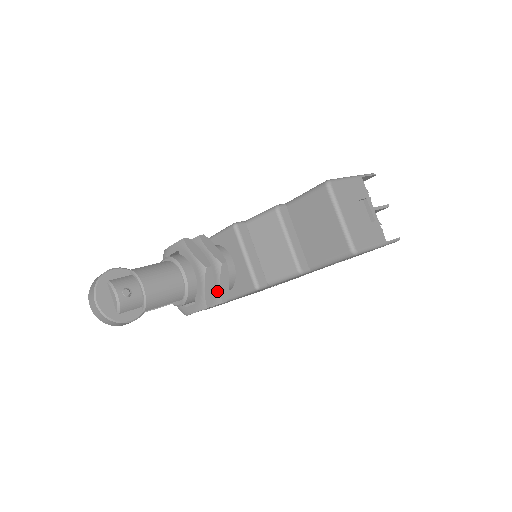
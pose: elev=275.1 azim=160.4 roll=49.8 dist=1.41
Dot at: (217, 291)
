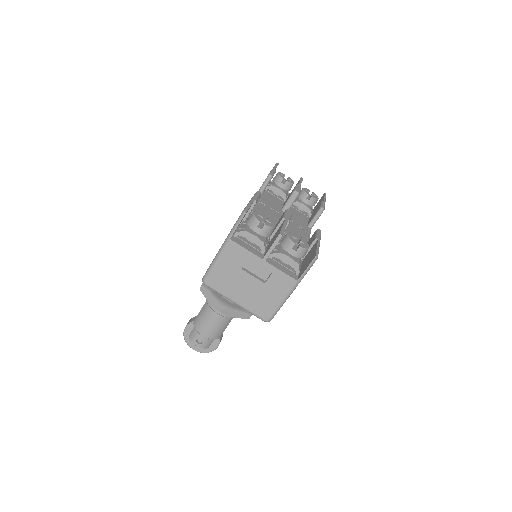
Dot at: occluded
